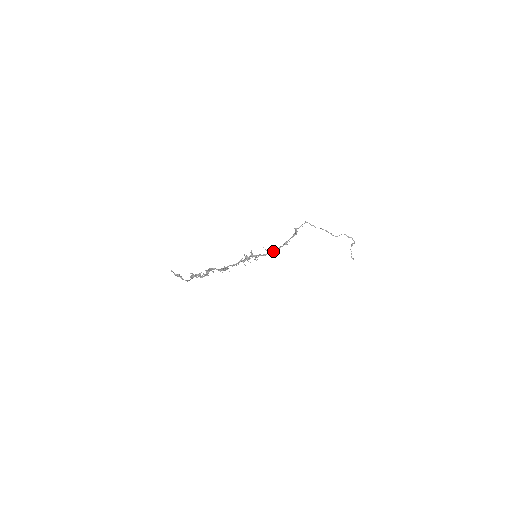
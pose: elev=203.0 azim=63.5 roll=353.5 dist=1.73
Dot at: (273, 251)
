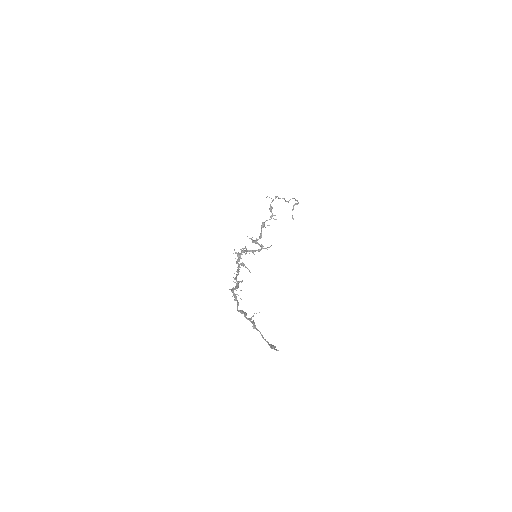
Dot at: occluded
